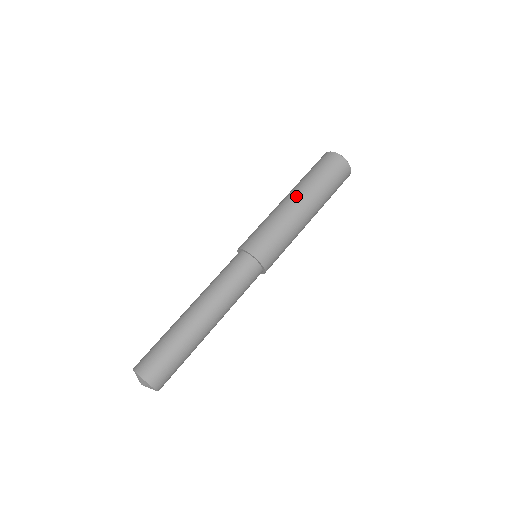
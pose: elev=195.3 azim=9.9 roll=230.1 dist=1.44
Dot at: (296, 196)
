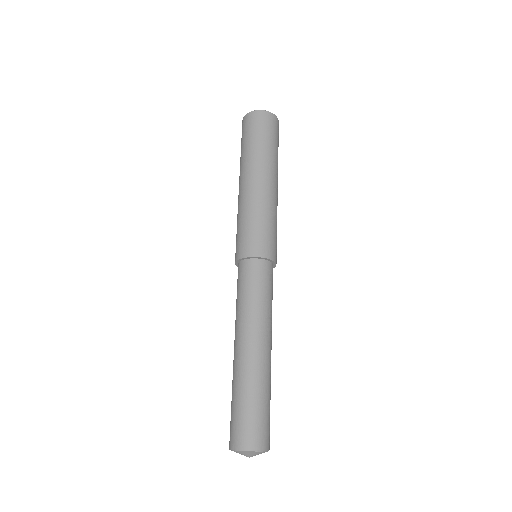
Dot at: (241, 179)
